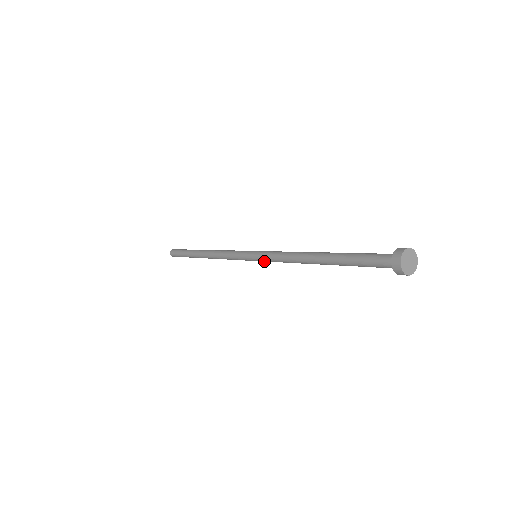
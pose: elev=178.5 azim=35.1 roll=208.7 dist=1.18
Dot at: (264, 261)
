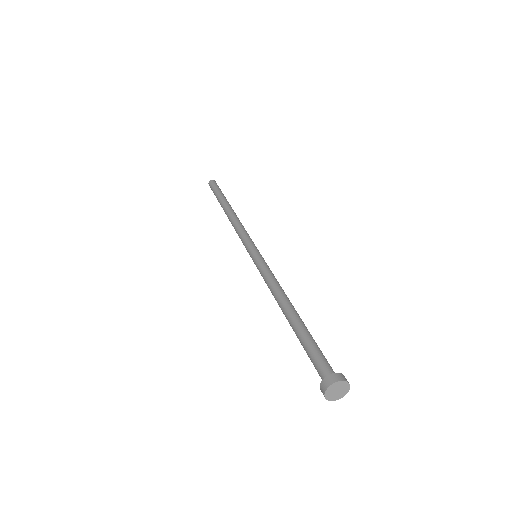
Dot at: occluded
